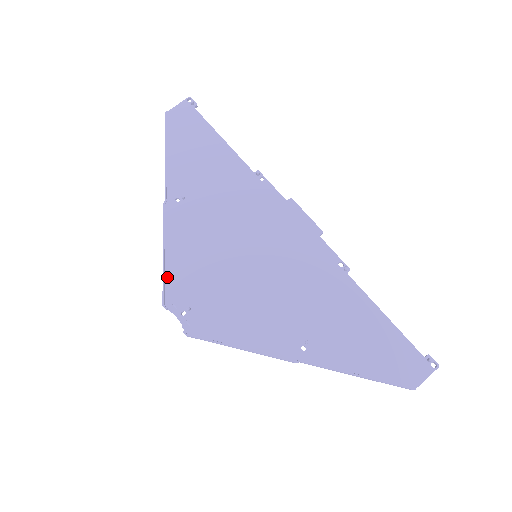
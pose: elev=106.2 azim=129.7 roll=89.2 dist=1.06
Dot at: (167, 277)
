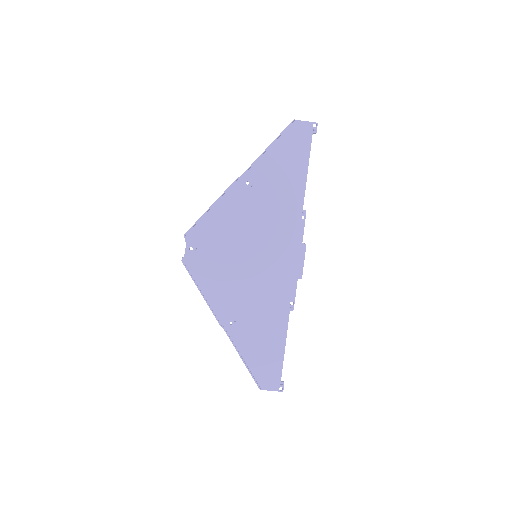
Dot at: (201, 221)
